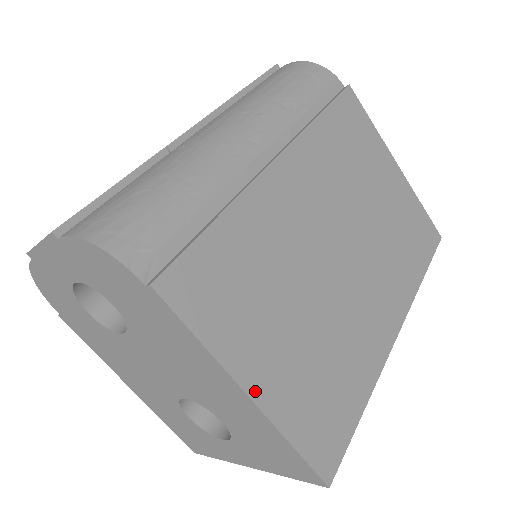
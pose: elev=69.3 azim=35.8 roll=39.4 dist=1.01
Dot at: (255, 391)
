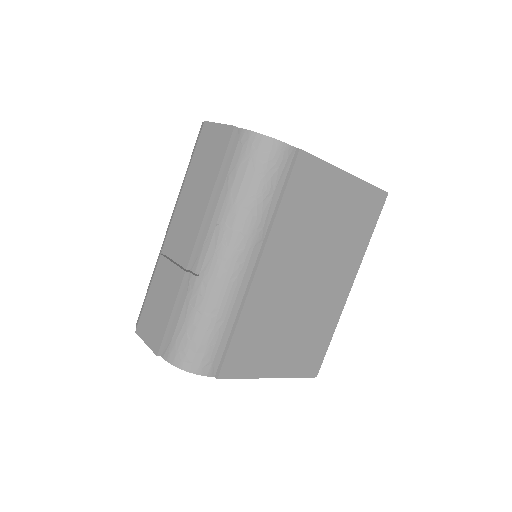
Dot at: (275, 374)
